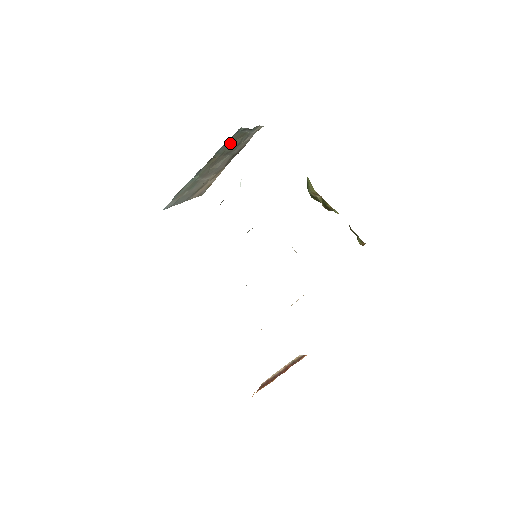
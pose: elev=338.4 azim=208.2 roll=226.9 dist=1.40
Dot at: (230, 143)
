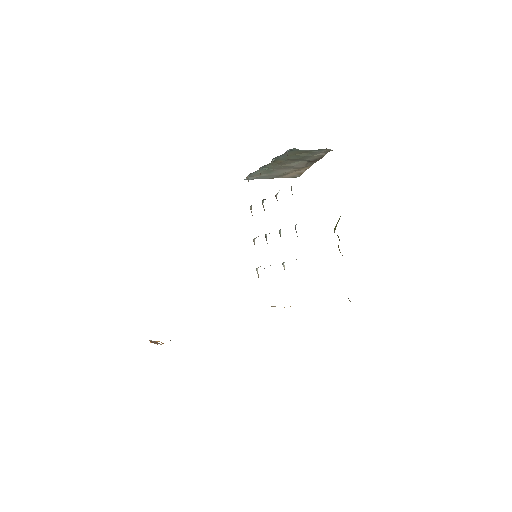
Dot at: (291, 155)
